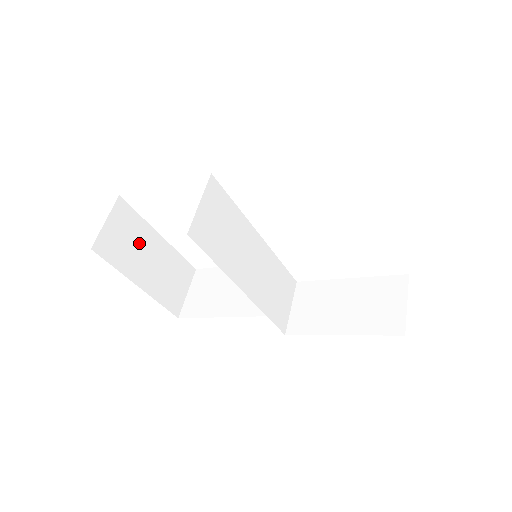
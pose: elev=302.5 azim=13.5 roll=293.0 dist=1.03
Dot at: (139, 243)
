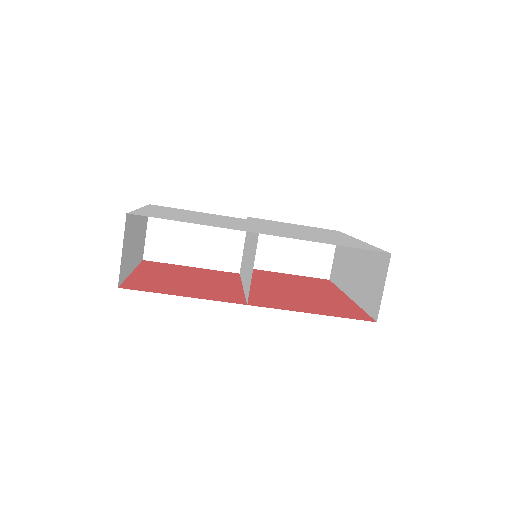
Dot at: (132, 236)
